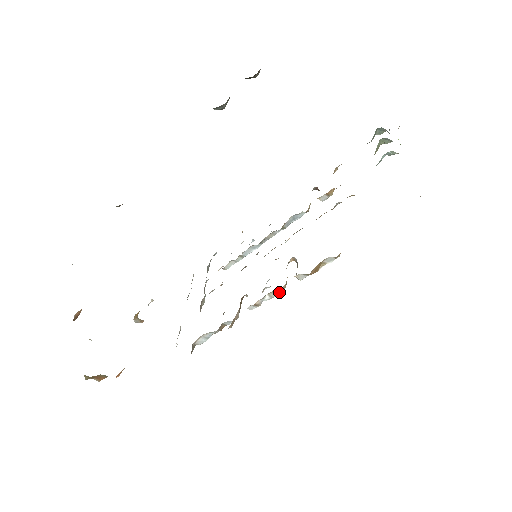
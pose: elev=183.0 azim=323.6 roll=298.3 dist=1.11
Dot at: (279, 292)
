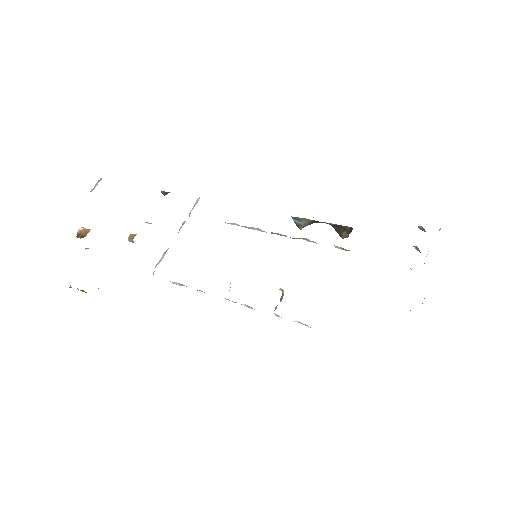
Dot at: occluded
